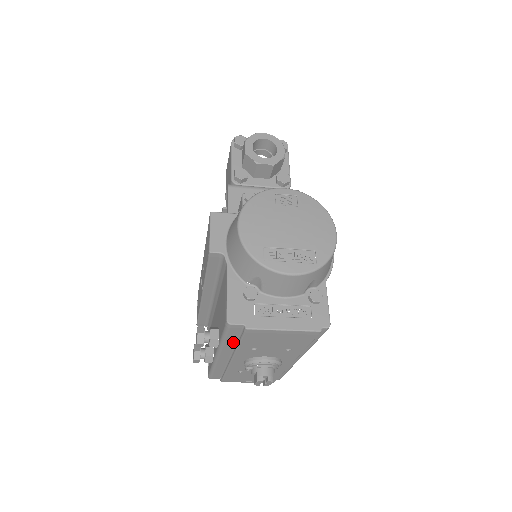
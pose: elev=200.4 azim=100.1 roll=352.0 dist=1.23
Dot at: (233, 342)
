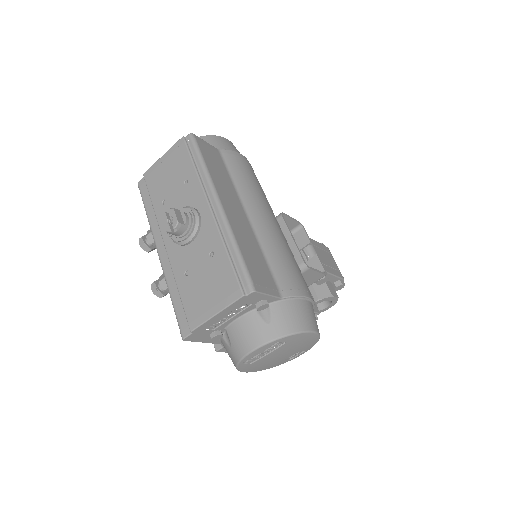
Dot at: (152, 210)
